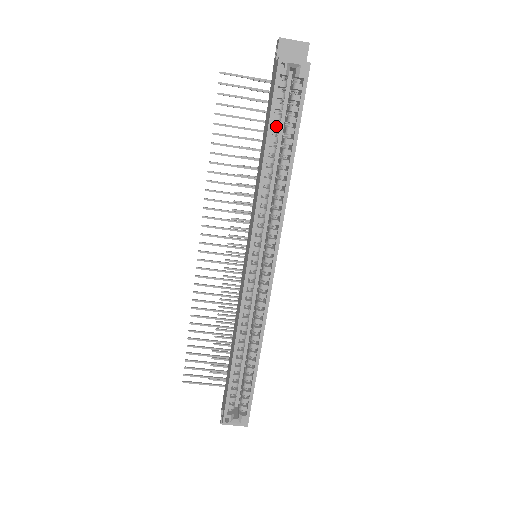
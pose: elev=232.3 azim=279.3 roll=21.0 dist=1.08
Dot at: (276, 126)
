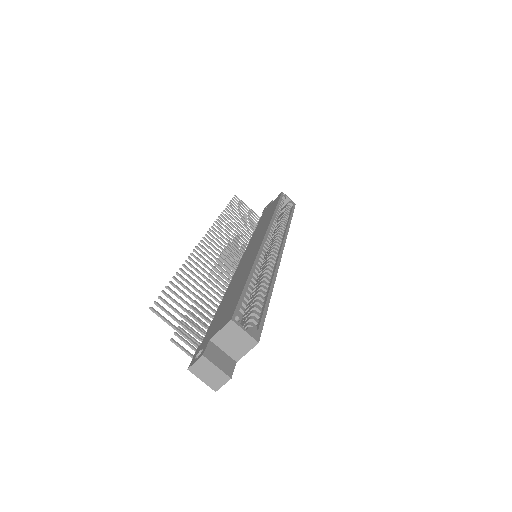
Dot at: (280, 207)
